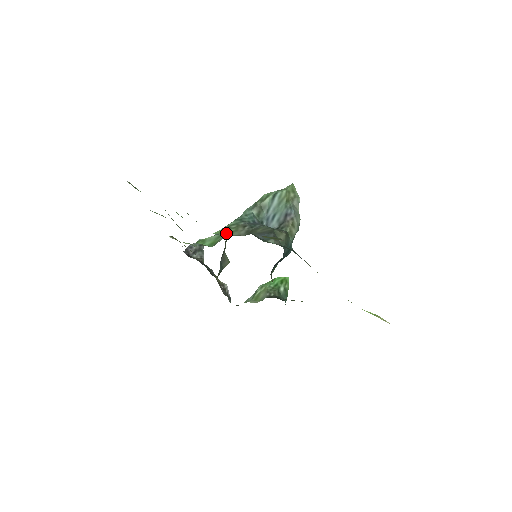
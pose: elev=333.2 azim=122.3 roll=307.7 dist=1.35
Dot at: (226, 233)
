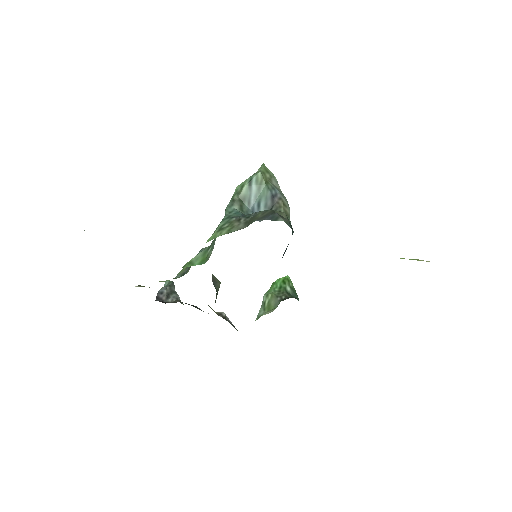
Dot at: (222, 234)
